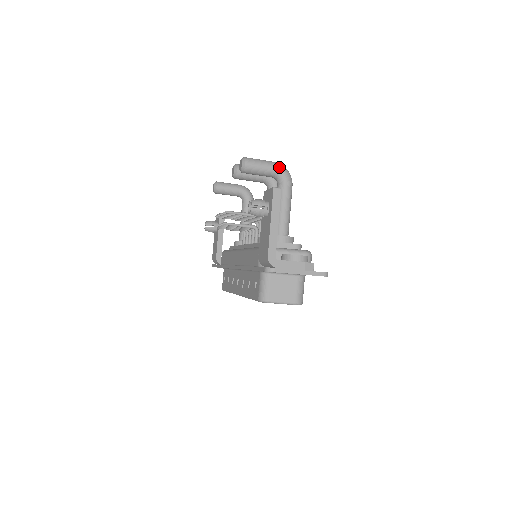
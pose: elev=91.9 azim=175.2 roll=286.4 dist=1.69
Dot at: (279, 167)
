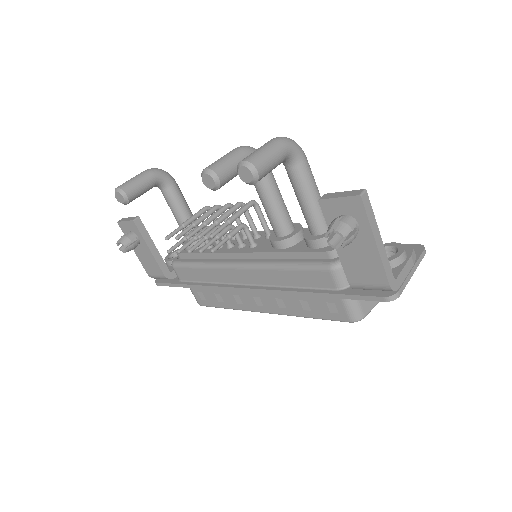
Dot at: (288, 144)
